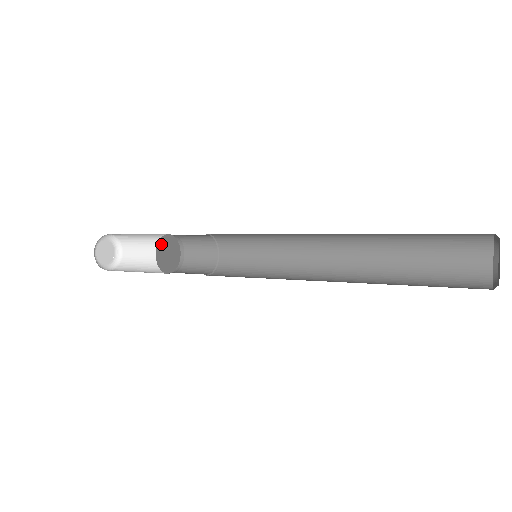
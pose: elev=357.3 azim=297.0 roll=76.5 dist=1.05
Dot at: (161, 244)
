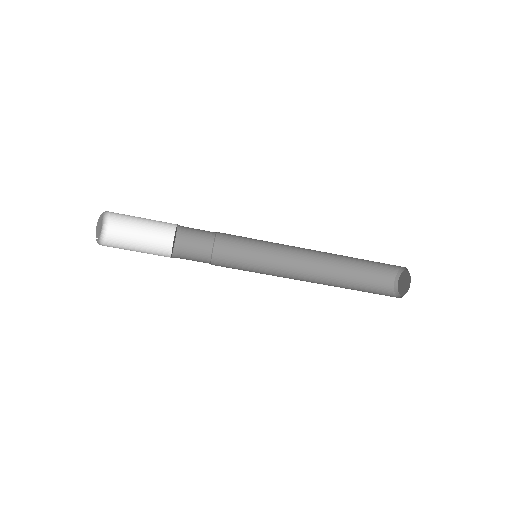
Dot at: occluded
